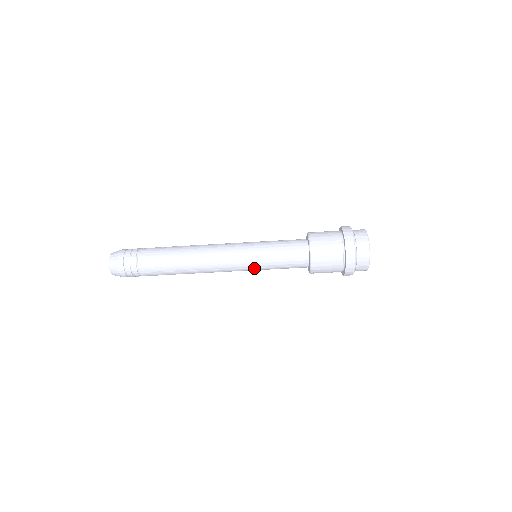
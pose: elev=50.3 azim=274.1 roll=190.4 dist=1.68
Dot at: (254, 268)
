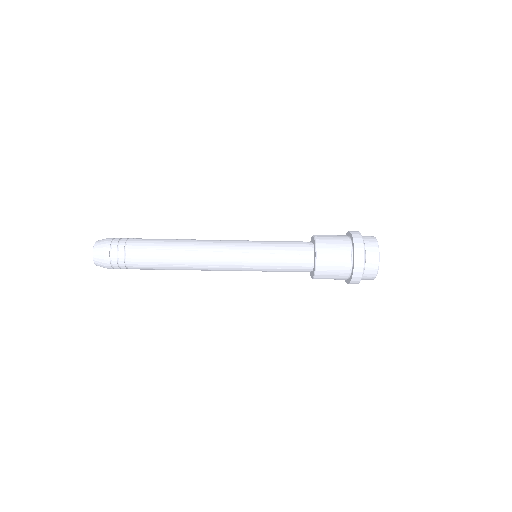
Dot at: occluded
